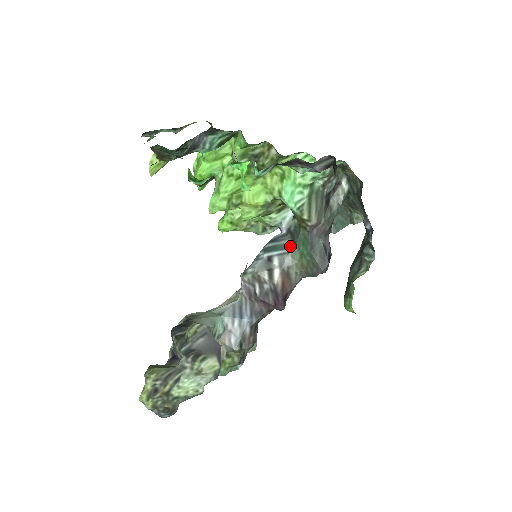
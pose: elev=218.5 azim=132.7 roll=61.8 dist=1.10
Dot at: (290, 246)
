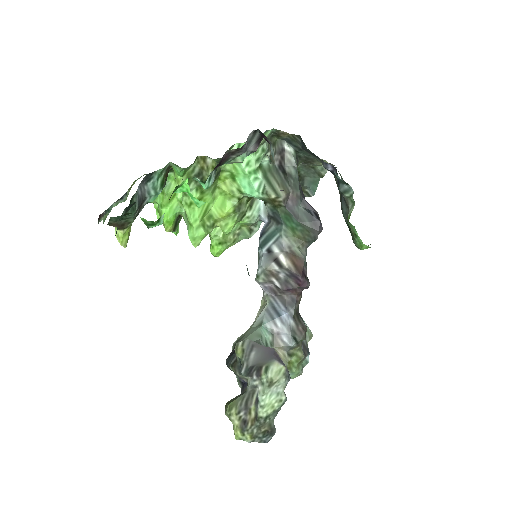
Dot at: (278, 229)
